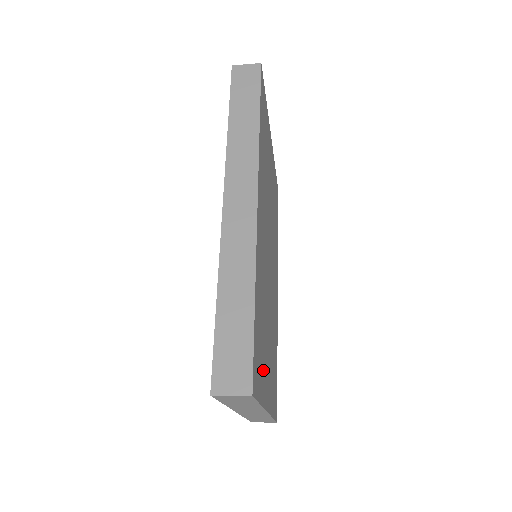
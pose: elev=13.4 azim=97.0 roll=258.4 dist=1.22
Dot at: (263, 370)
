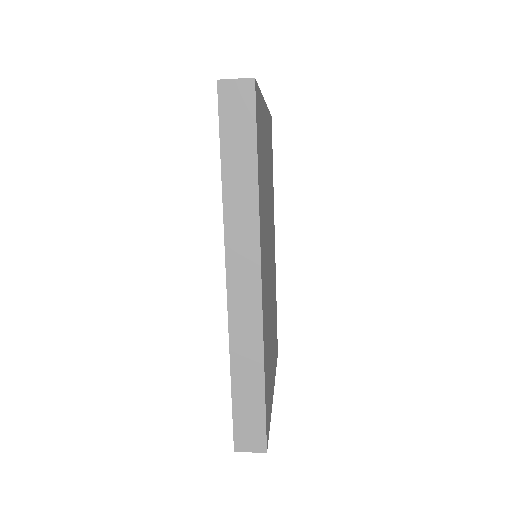
Dot at: (270, 386)
